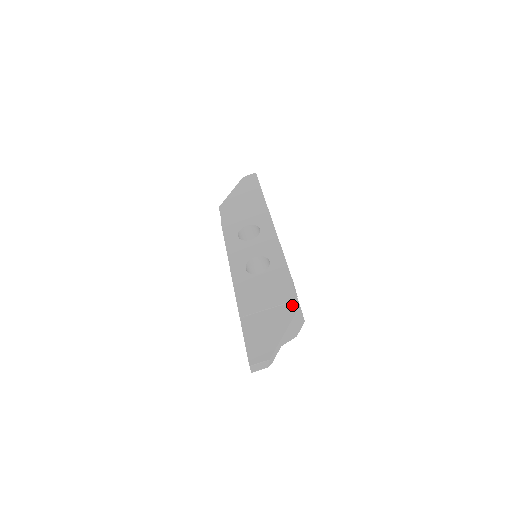
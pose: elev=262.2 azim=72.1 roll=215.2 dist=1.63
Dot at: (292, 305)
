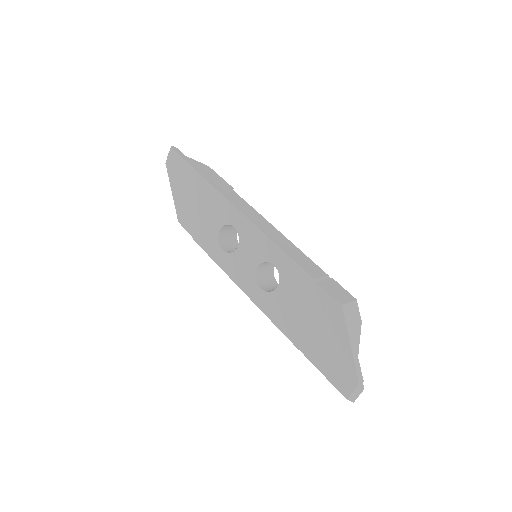
Dot at: (334, 309)
